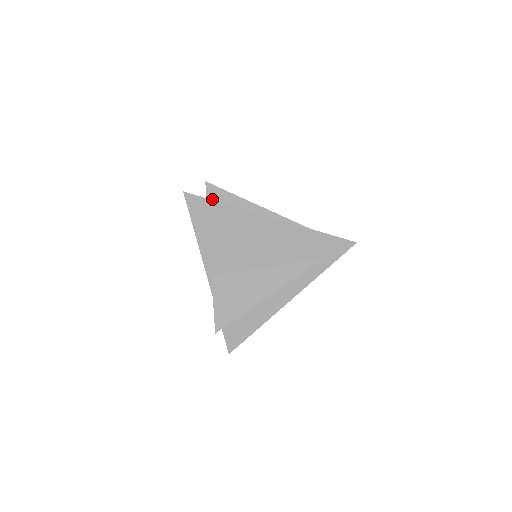
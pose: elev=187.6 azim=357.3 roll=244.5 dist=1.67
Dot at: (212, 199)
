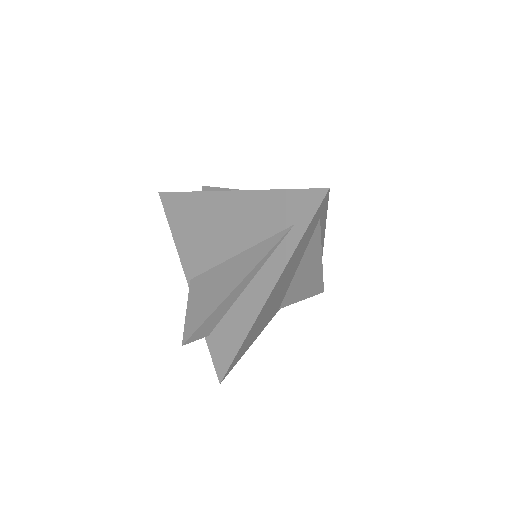
Dot at: occluded
